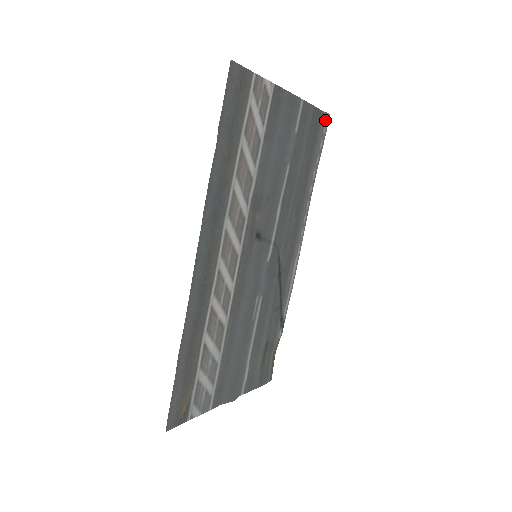
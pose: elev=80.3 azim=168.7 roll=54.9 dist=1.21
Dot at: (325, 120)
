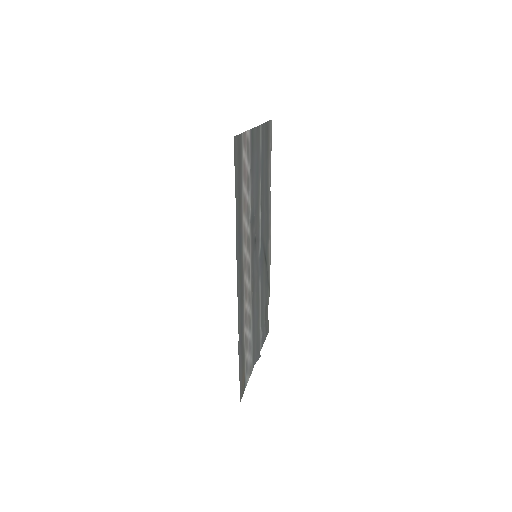
Dot at: (270, 126)
